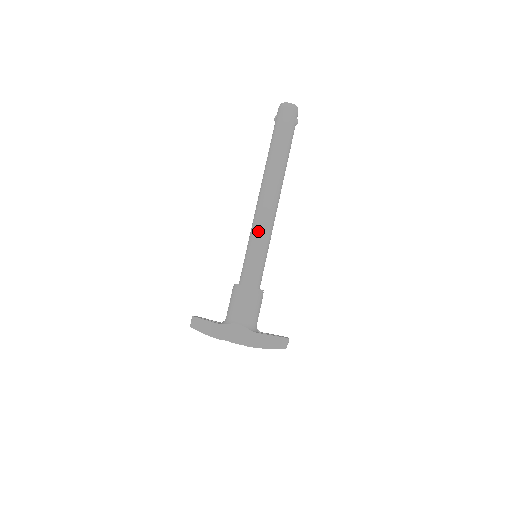
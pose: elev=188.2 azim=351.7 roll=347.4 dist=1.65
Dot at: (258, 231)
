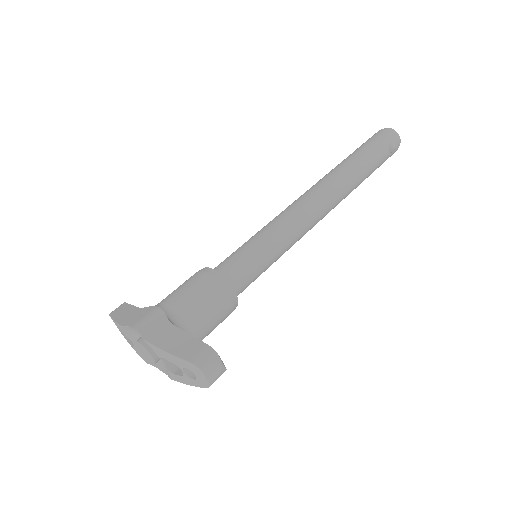
Dot at: (273, 221)
